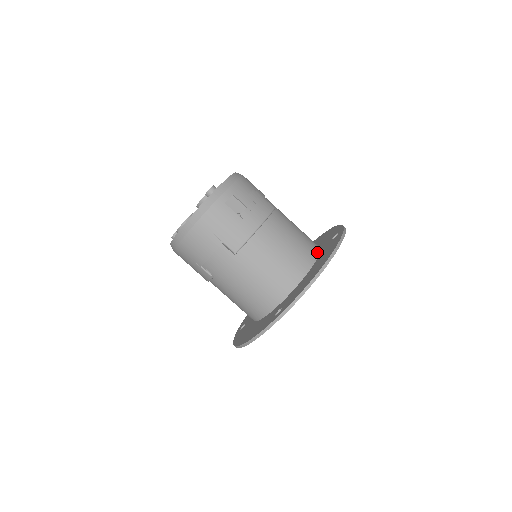
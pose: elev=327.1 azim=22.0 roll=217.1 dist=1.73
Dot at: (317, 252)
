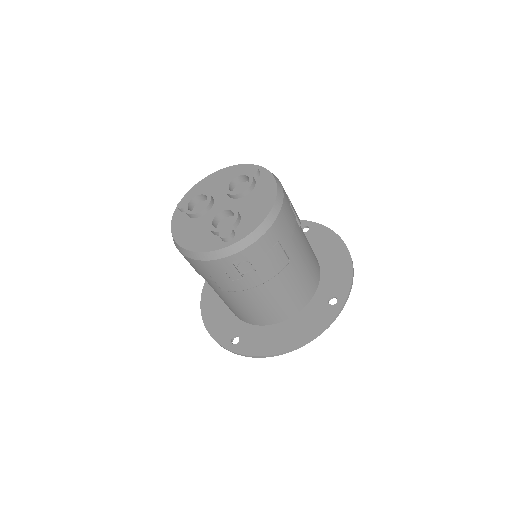
Dot at: (306, 302)
